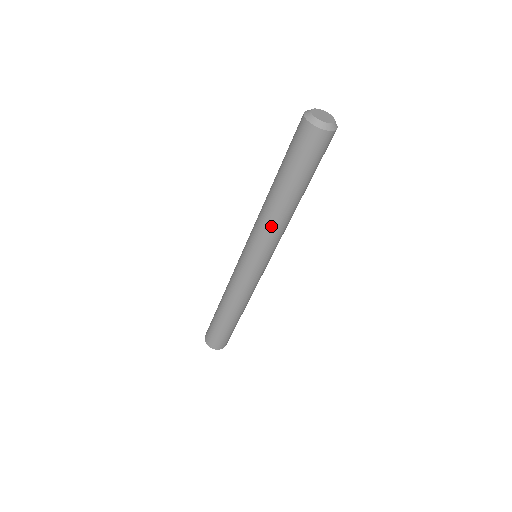
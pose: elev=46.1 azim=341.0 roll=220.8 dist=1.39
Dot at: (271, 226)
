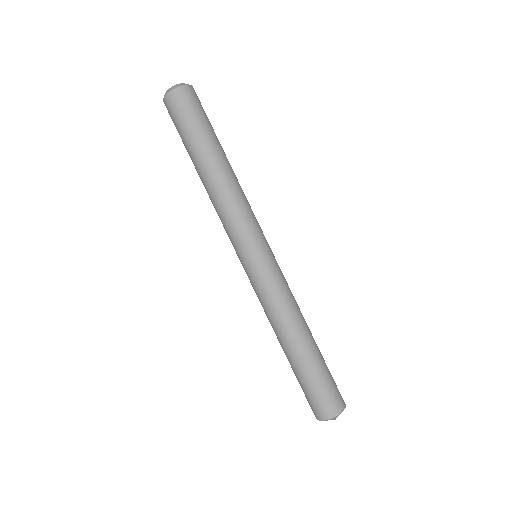
Dot at: (218, 206)
